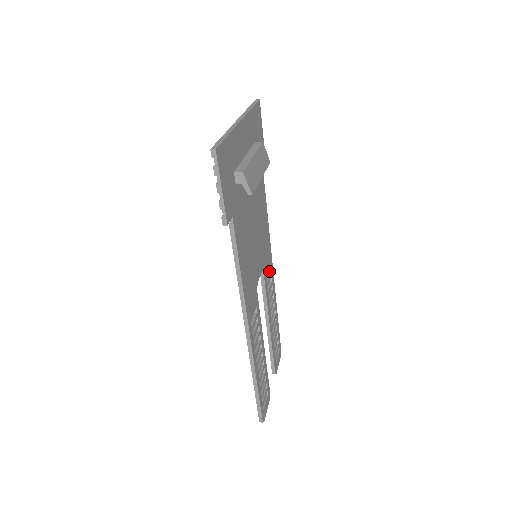
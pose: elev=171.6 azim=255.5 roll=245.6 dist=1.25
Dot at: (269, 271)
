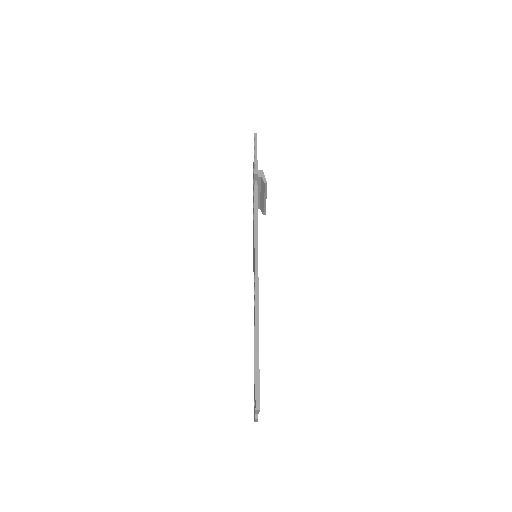
Dot at: occluded
